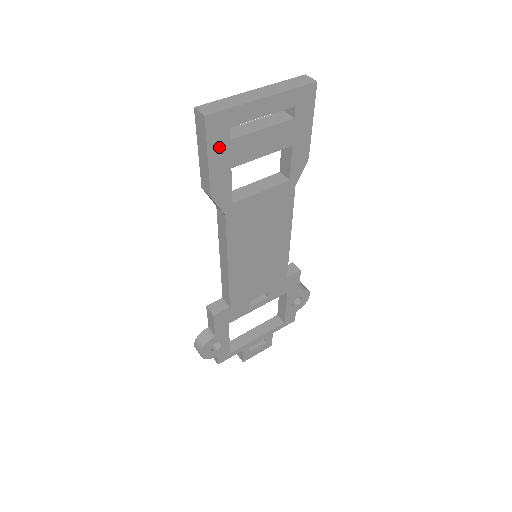
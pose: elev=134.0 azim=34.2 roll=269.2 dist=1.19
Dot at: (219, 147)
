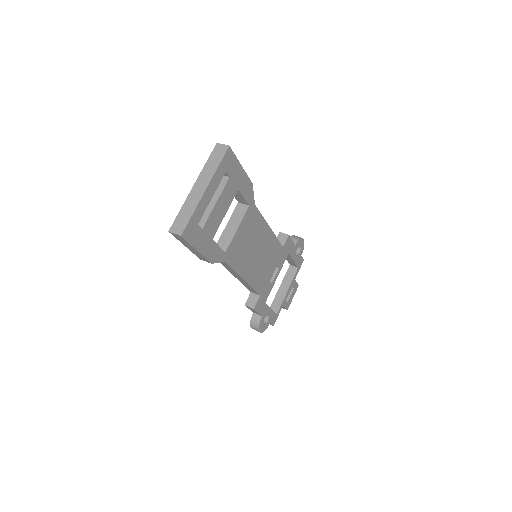
Dot at: (199, 239)
